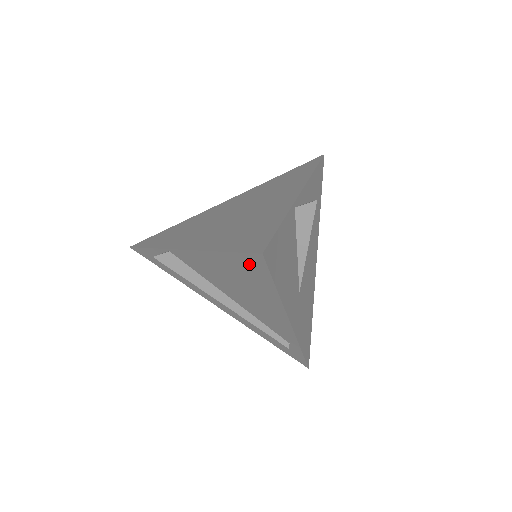
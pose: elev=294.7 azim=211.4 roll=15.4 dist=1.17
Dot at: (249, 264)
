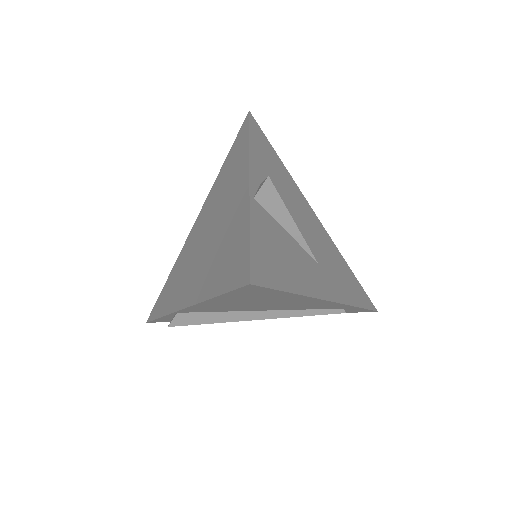
Dot at: (248, 293)
